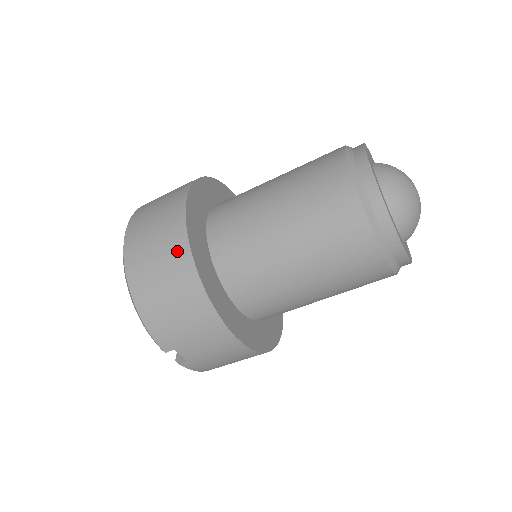
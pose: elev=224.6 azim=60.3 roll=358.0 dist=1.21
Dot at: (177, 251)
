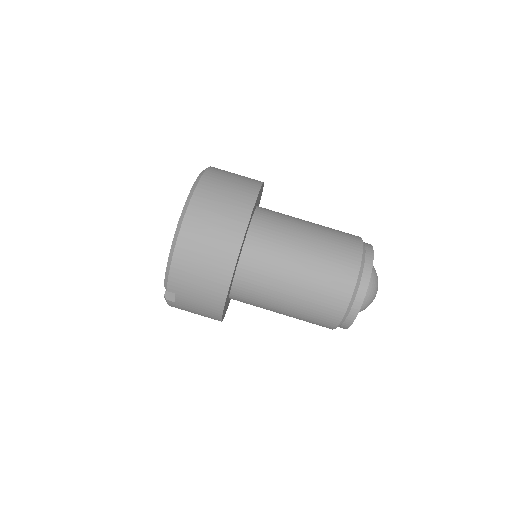
Dot at: (230, 243)
